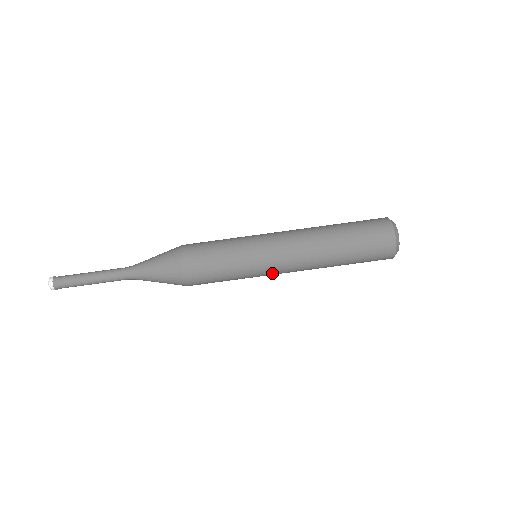
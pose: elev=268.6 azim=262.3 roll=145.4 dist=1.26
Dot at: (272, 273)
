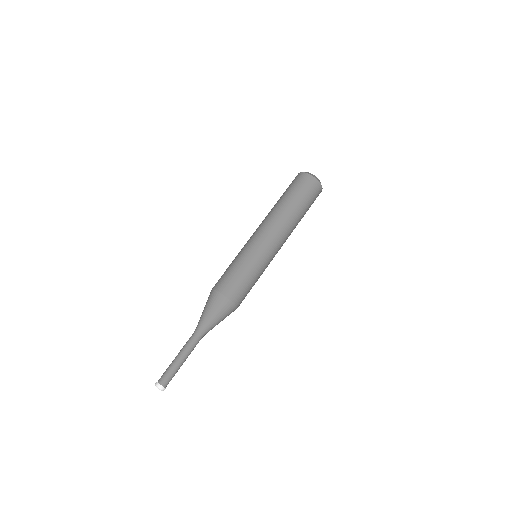
Dot at: occluded
